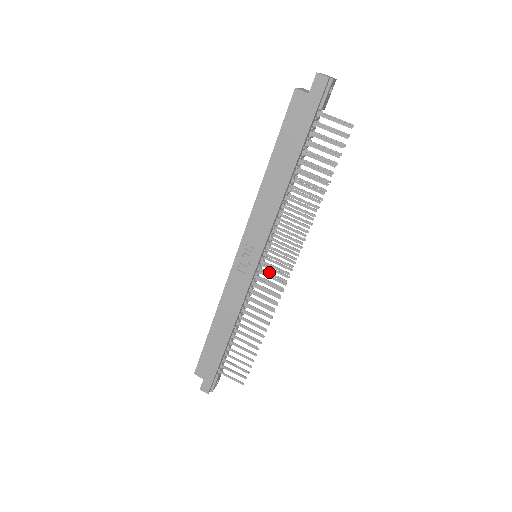
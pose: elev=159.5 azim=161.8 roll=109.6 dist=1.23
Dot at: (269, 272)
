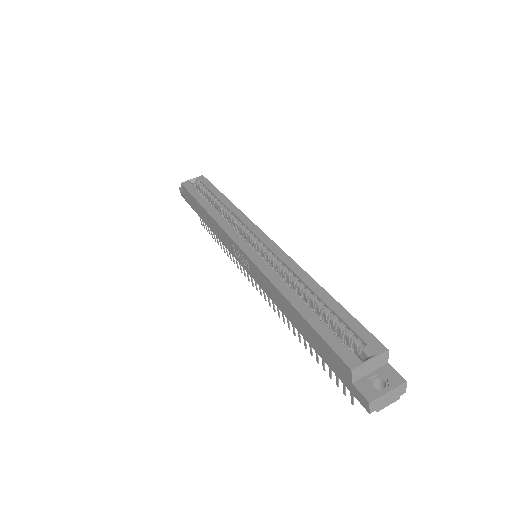
Dot at: occluded
